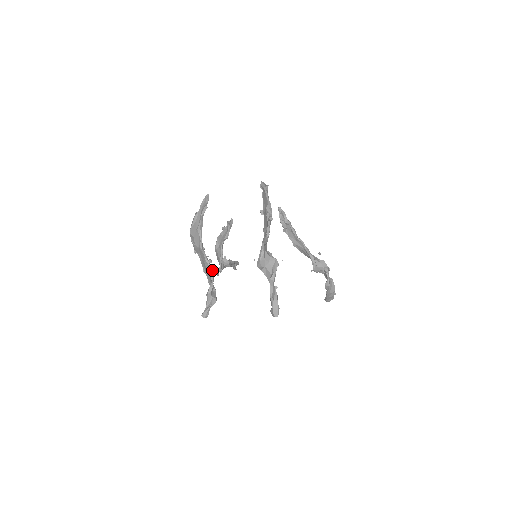
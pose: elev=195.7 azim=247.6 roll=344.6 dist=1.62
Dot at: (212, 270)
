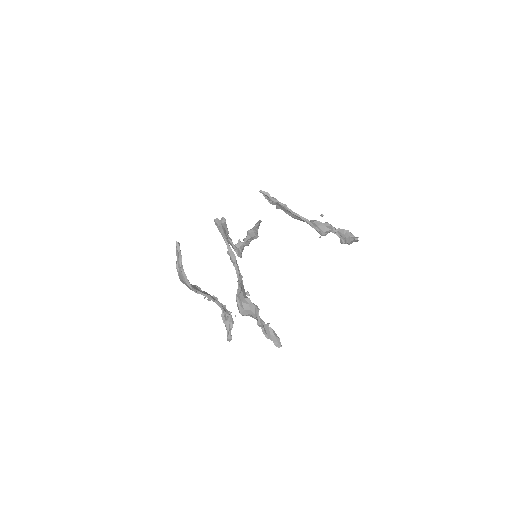
Dot at: (217, 301)
